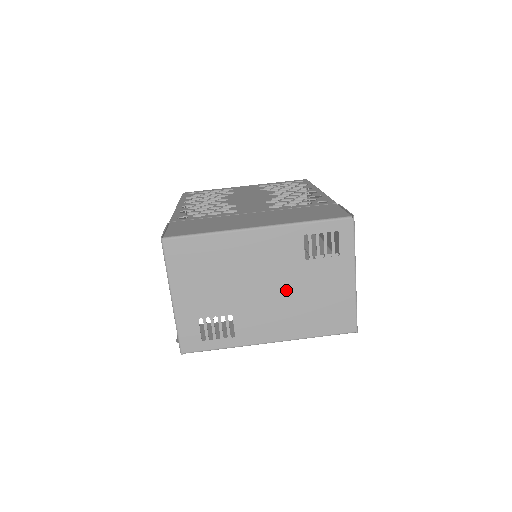
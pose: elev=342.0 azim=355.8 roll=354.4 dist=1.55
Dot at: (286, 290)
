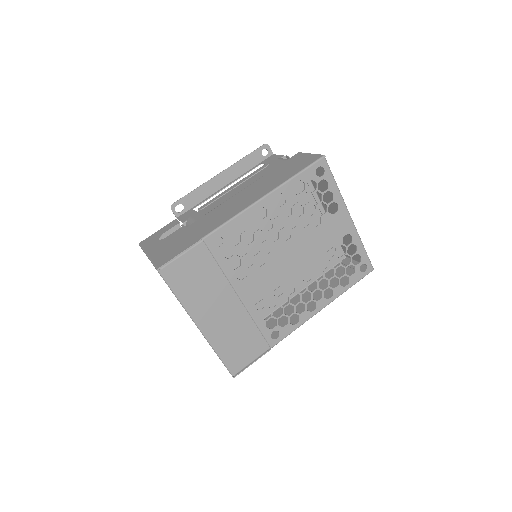
Dot at: occluded
